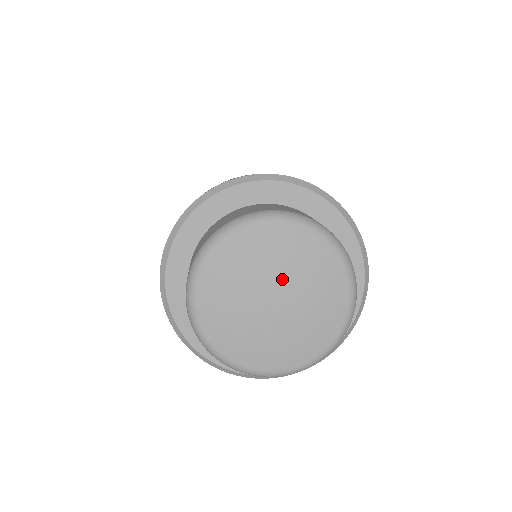
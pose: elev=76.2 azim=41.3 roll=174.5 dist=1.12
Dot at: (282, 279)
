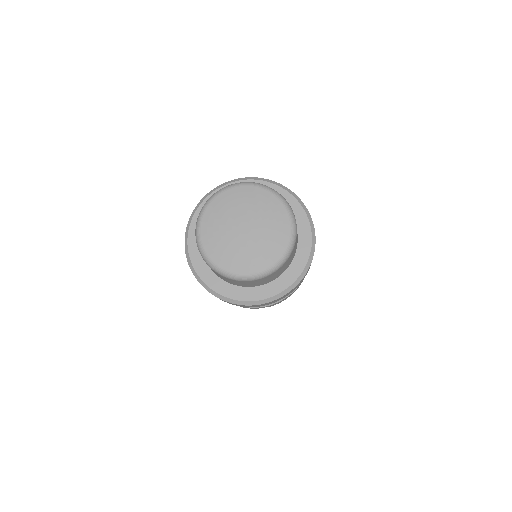
Dot at: (236, 218)
